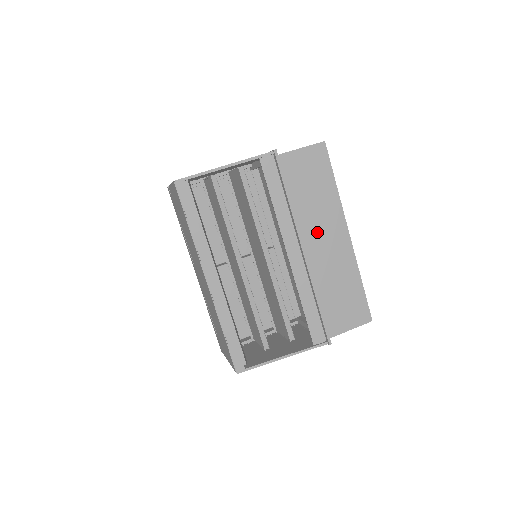
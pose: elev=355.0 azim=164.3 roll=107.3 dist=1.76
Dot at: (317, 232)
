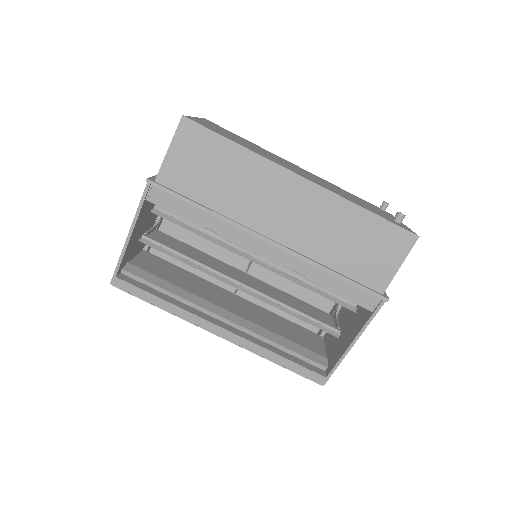
Dot at: (266, 210)
